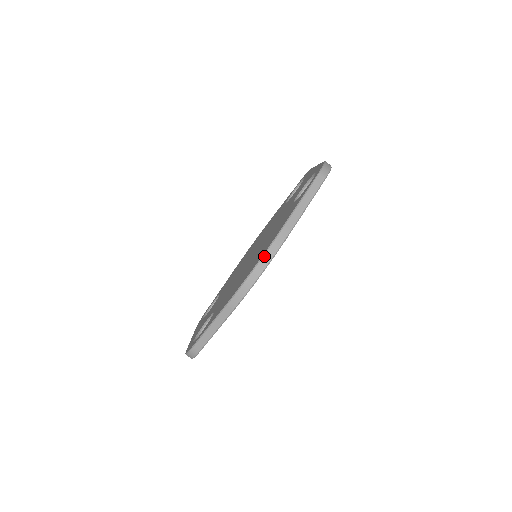
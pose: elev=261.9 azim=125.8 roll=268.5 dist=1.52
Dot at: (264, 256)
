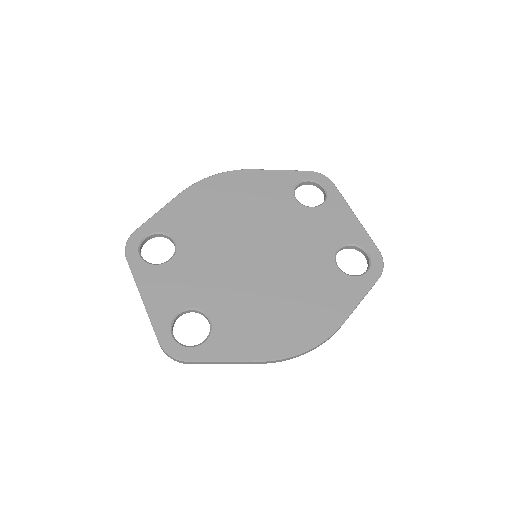
Dot at: (320, 344)
